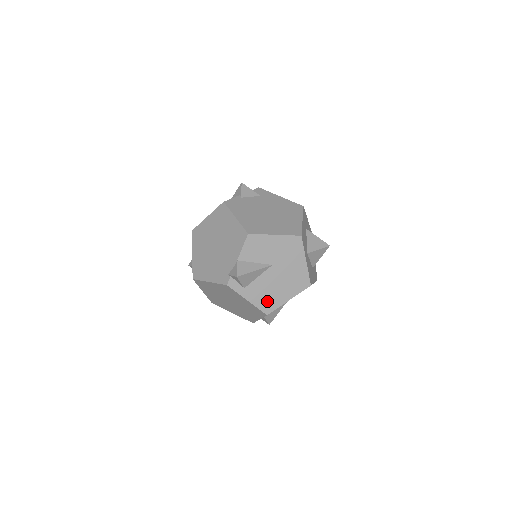
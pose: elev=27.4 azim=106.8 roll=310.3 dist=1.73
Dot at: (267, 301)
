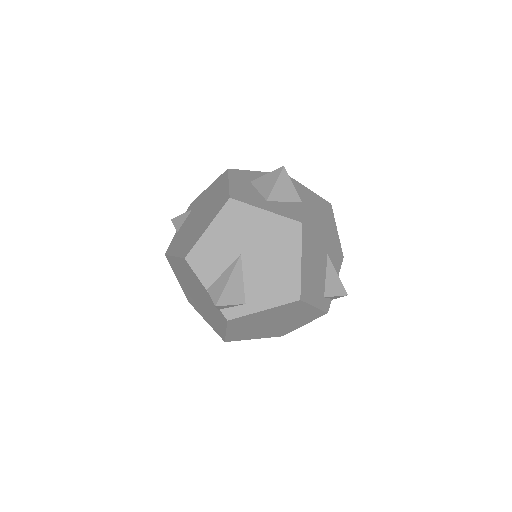
Dot at: (282, 288)
